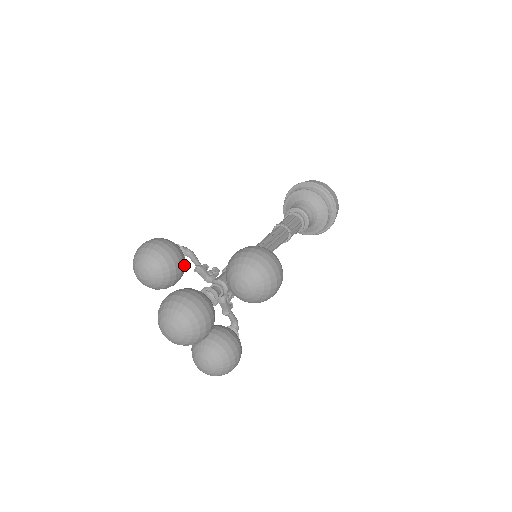
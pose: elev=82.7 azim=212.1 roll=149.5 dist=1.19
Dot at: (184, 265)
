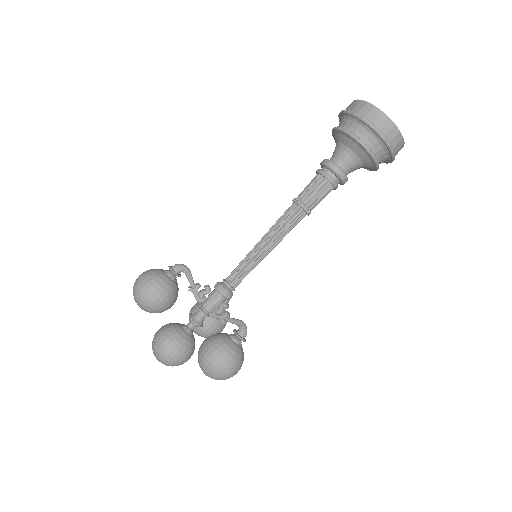
Dot at: occluded
